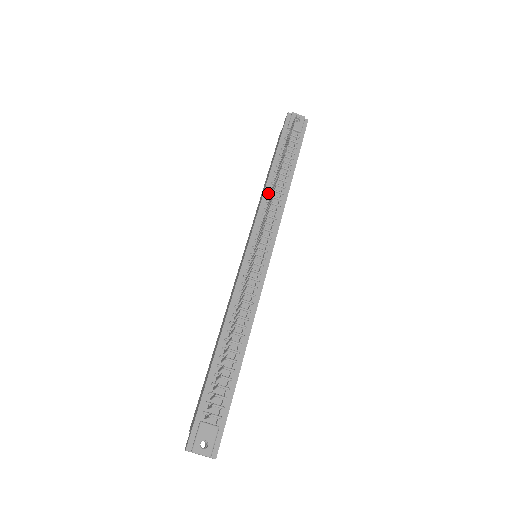
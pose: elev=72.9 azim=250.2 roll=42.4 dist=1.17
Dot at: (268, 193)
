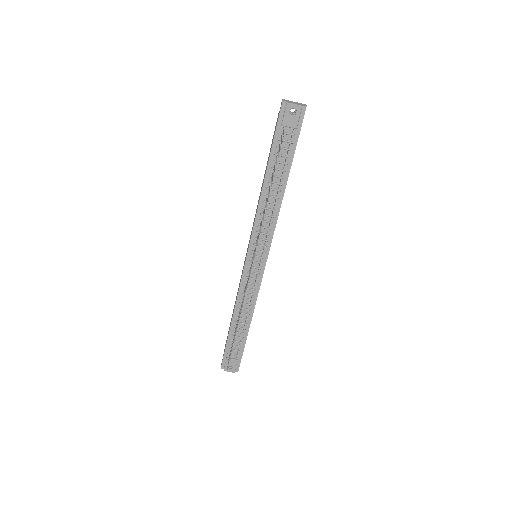
Dot at: (262, 205)
